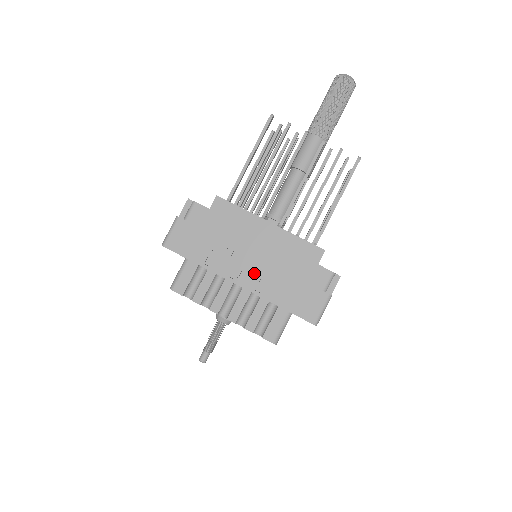
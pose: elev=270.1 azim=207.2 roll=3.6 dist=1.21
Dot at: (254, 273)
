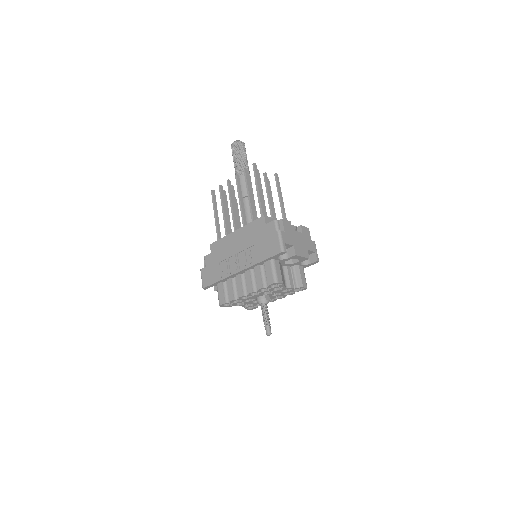
Dot at: (242, 259)
